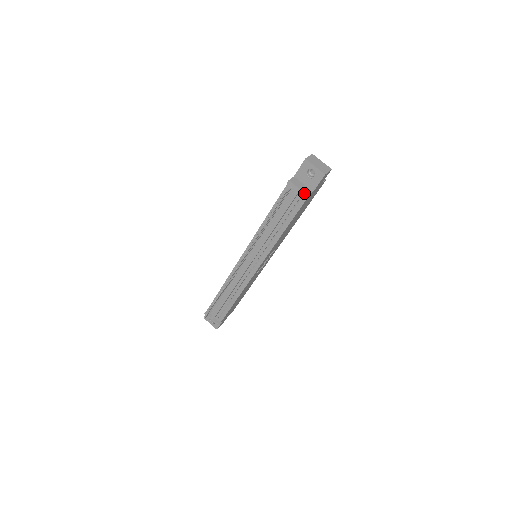
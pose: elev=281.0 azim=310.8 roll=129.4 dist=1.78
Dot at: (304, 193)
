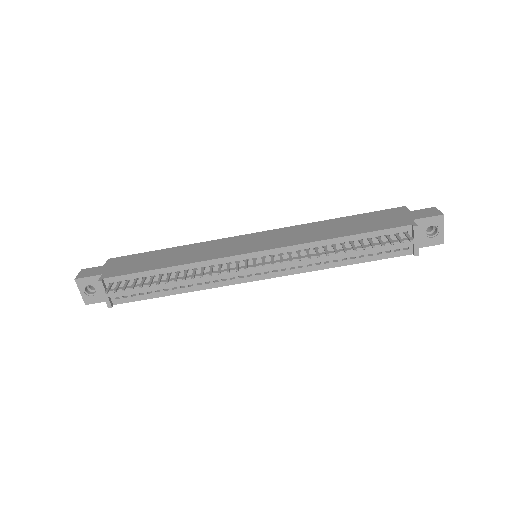
Dot at: (418, 250)
